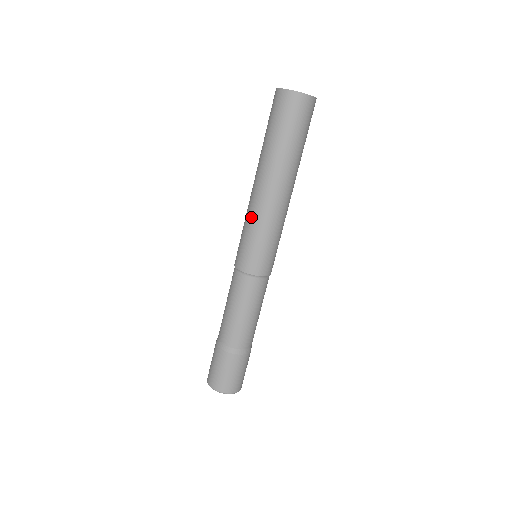
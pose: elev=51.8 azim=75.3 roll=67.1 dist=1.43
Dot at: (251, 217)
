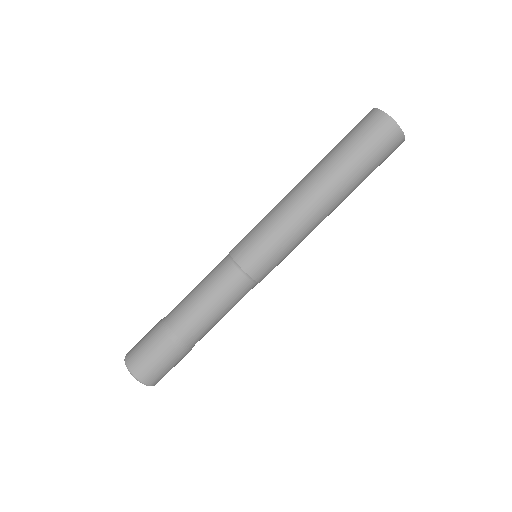
Dot at: (276, 212)
